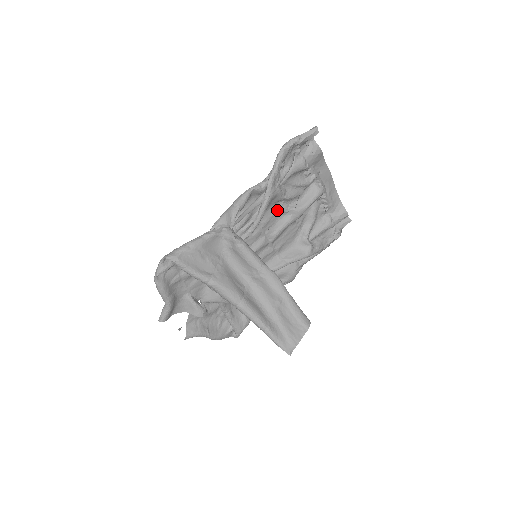
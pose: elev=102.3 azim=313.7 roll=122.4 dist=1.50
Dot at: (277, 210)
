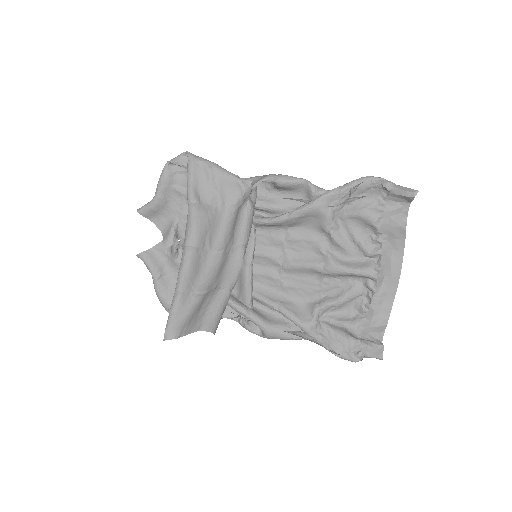
Dot at: (315, 240)
